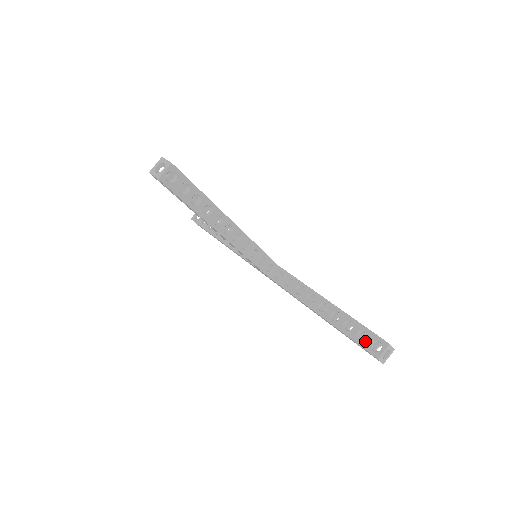
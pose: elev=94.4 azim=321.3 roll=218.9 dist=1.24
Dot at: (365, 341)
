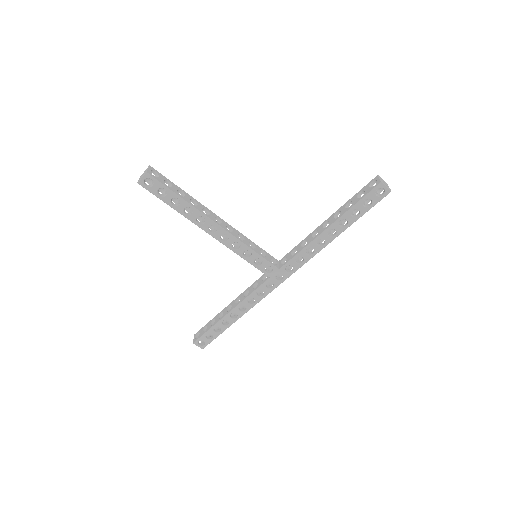
Dot at: (365, 192)
